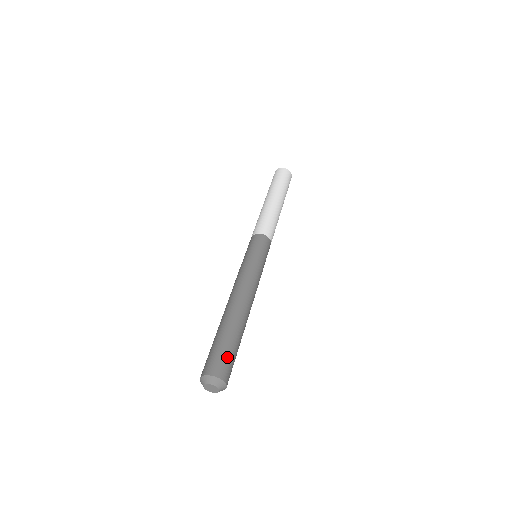
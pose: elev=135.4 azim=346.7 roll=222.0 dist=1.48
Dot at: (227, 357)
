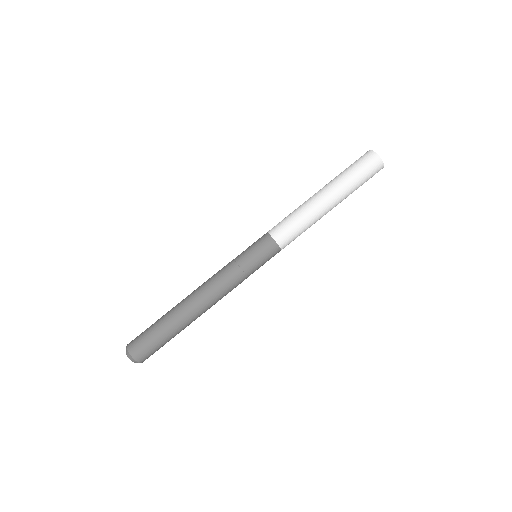
Dot at: (151, 345)
